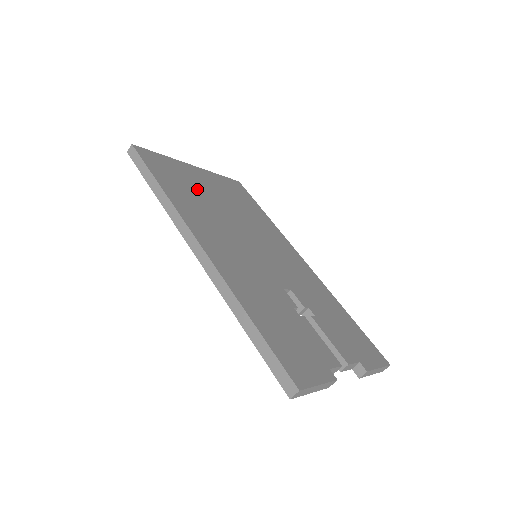
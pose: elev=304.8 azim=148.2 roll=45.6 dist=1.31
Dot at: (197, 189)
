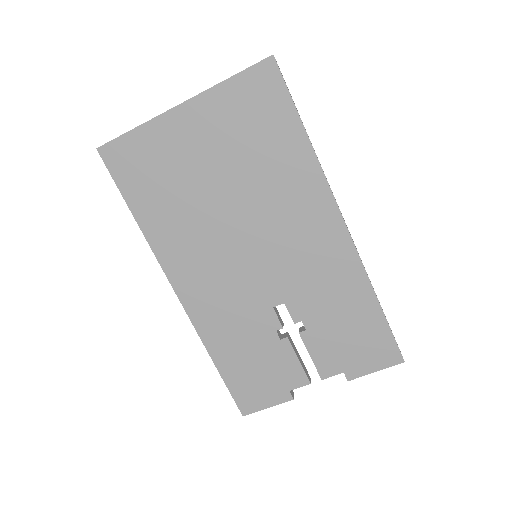
Dot at: (182, 177)
